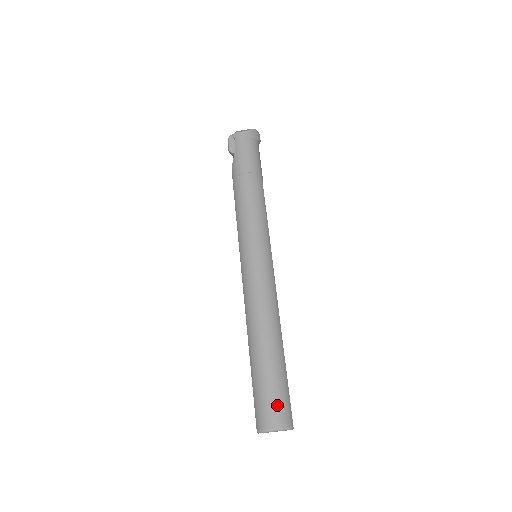
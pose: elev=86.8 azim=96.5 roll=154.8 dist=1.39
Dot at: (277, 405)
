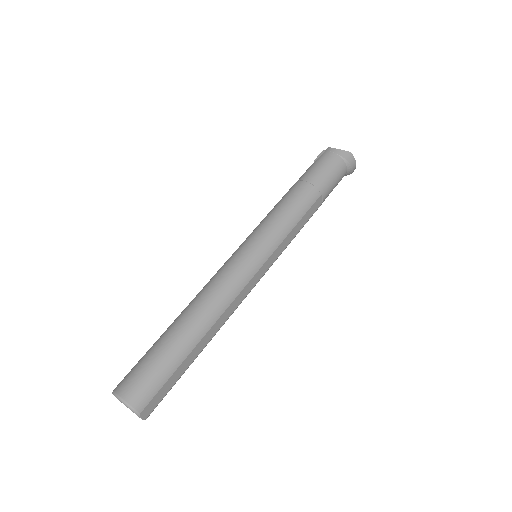
Dot at: (141, 380)
